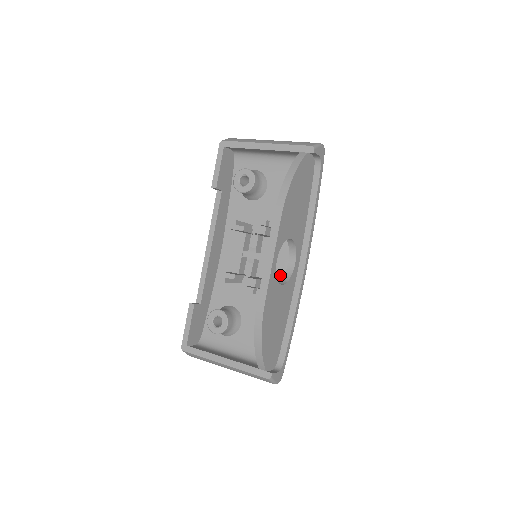
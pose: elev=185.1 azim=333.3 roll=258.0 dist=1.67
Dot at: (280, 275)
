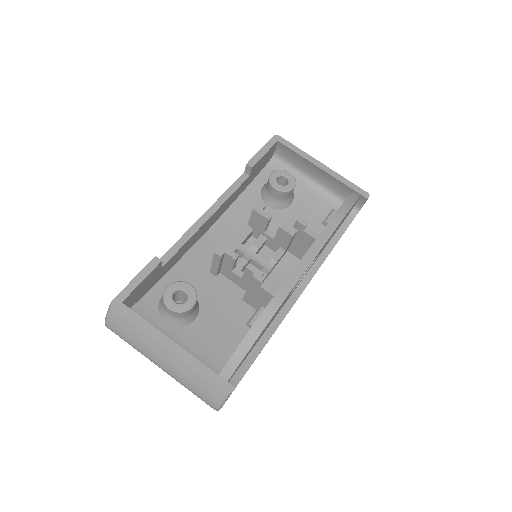
Dot at: occluded
